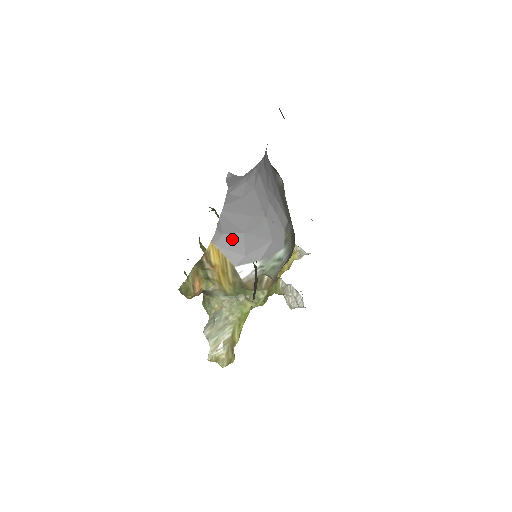
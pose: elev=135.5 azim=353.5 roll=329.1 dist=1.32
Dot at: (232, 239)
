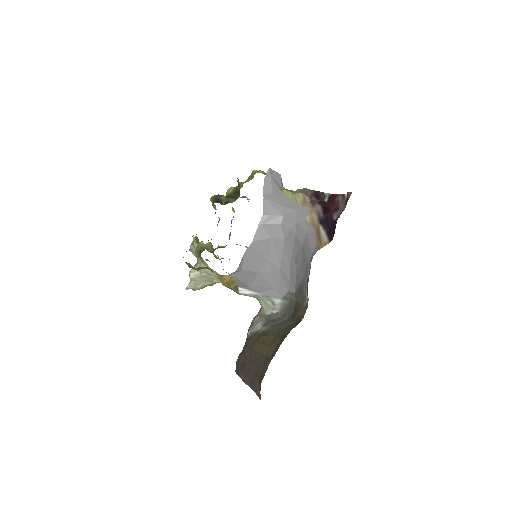
Dot at: (247, 274)
